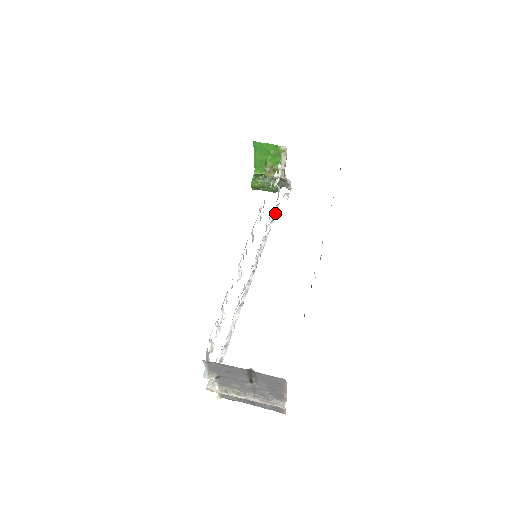
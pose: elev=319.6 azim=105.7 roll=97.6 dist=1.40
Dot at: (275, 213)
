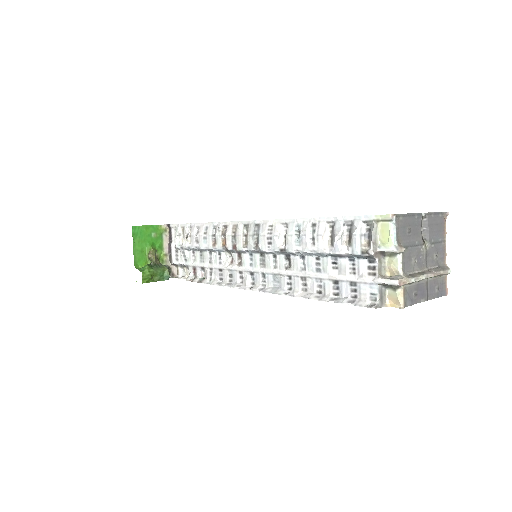
Dot at: (196, 278)
